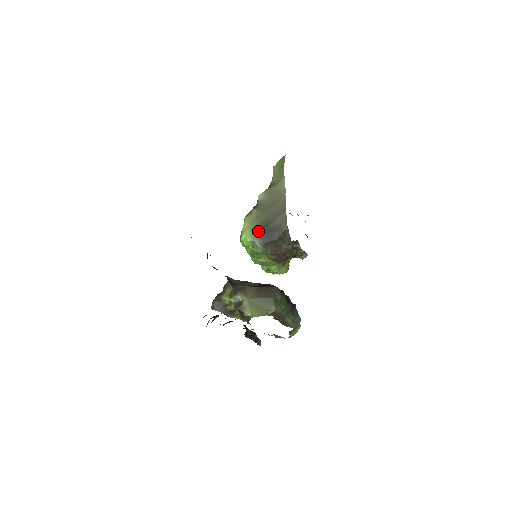
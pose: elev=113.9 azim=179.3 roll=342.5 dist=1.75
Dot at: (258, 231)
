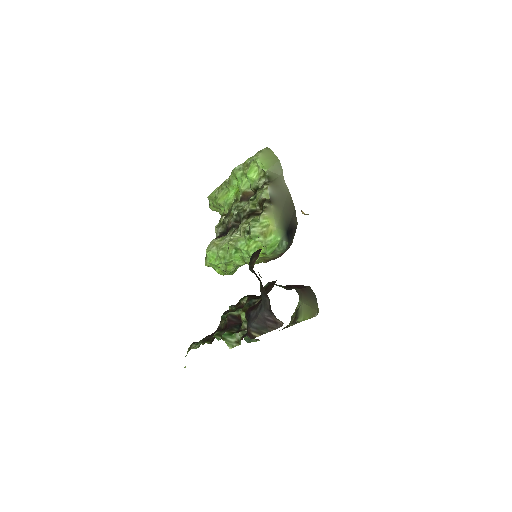
Dot at: (285, 229)
